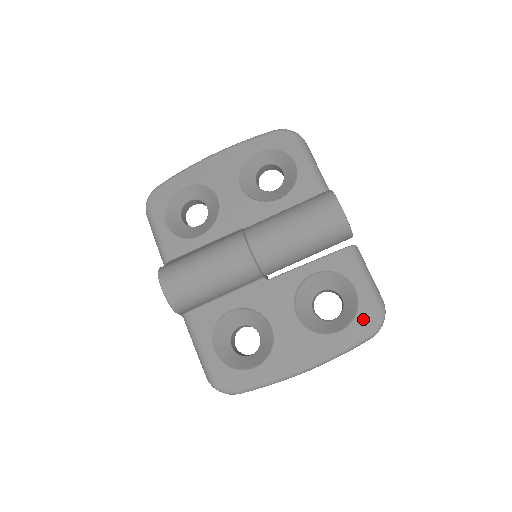
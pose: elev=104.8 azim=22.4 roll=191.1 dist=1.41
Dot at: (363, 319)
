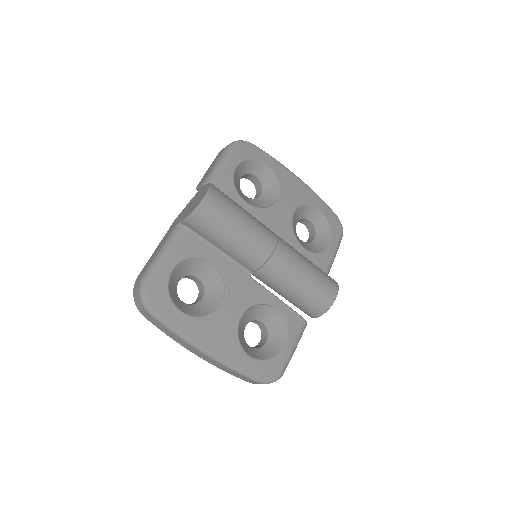
Dot at: (269, 367)
